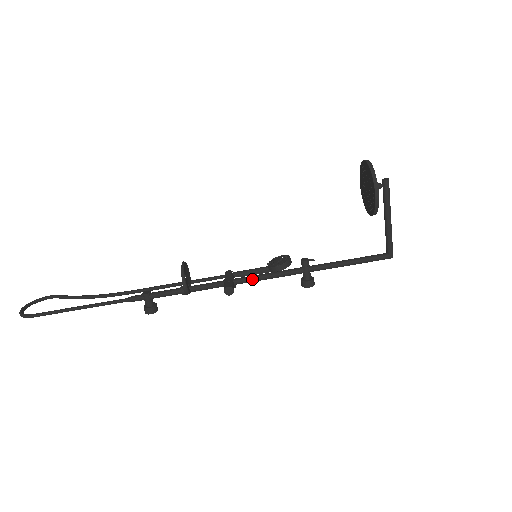
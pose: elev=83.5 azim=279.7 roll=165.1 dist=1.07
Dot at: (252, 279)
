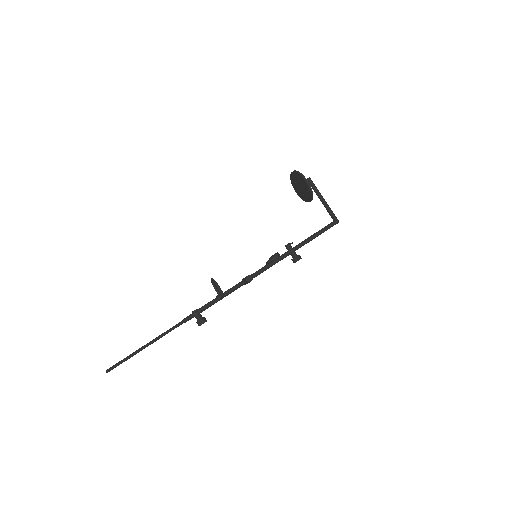
Dot at: (260, 270)
